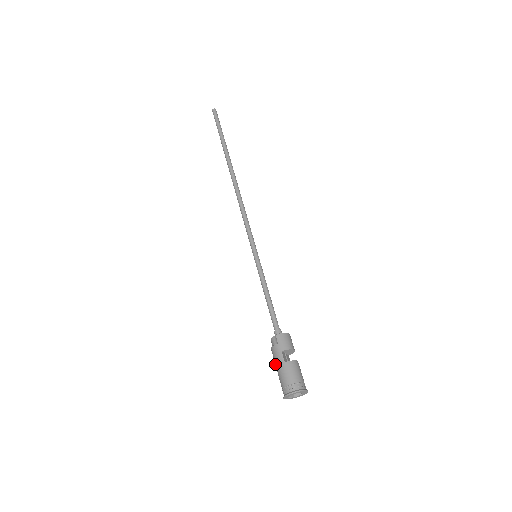
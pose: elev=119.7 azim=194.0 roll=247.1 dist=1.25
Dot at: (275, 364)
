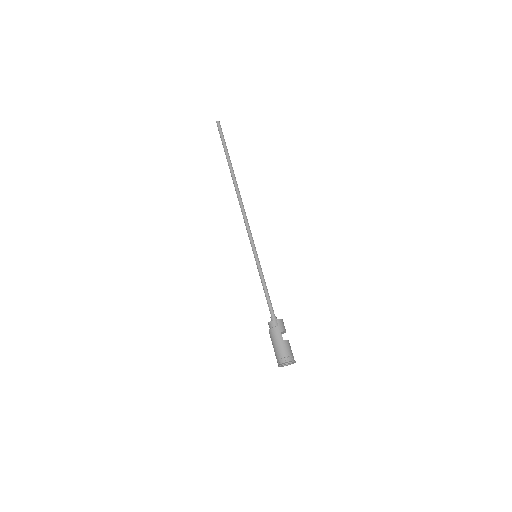
Dot at: (273, 341)
